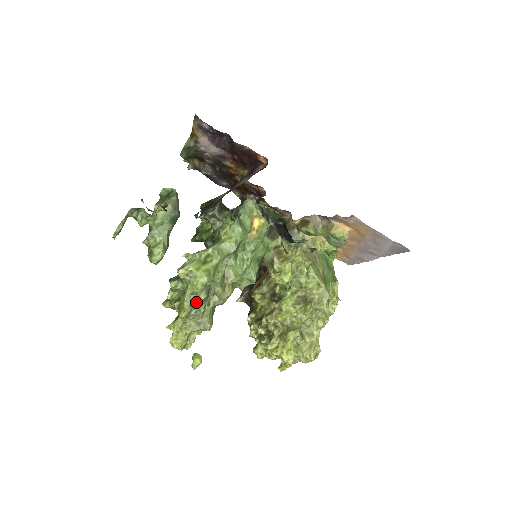
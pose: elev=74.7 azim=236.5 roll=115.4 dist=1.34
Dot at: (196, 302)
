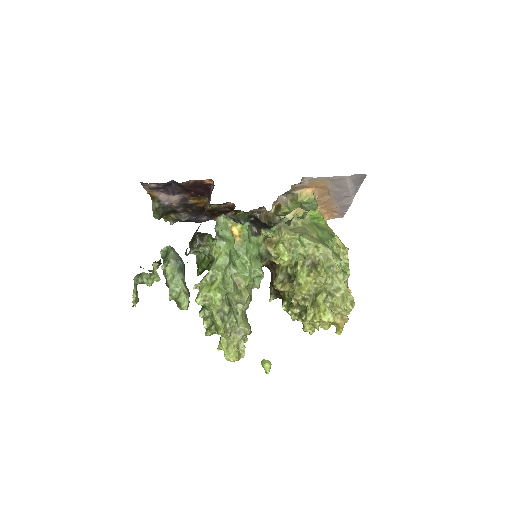
Dot at: (225, 317)
